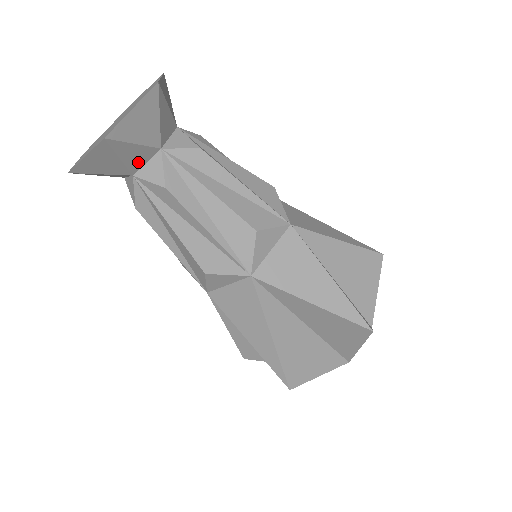
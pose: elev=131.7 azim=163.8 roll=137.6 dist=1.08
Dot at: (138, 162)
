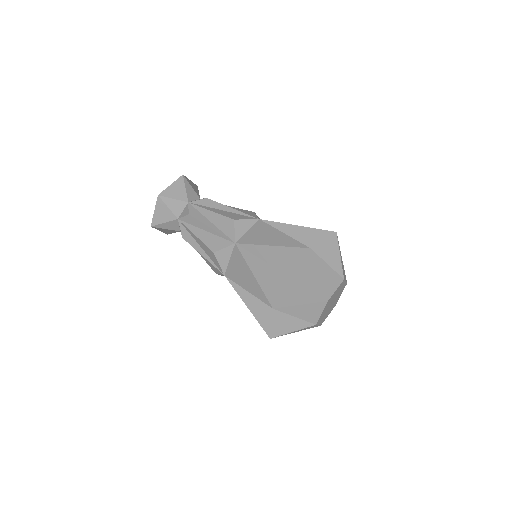
Dot at: (178, 210)
